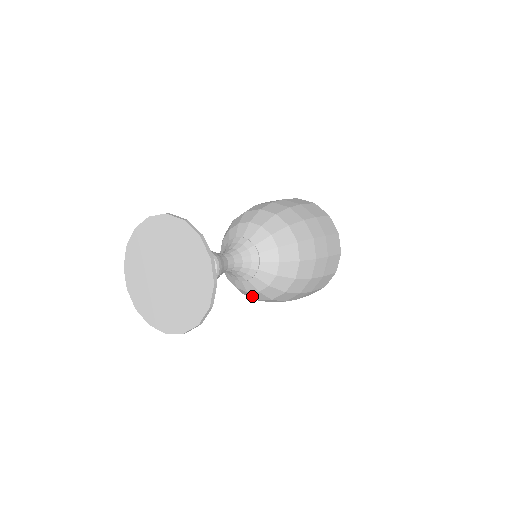
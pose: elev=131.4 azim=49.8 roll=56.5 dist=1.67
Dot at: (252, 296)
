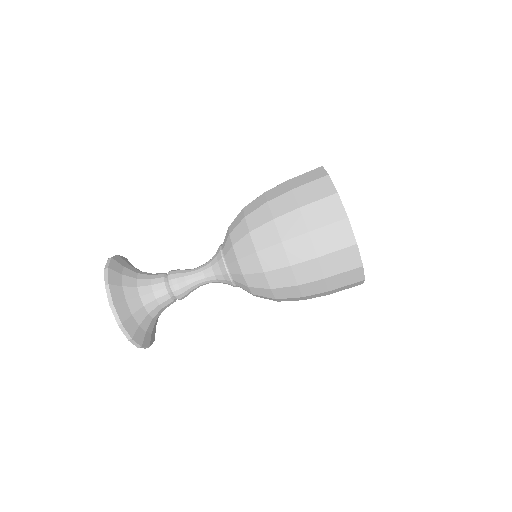
Dot at: occluded
